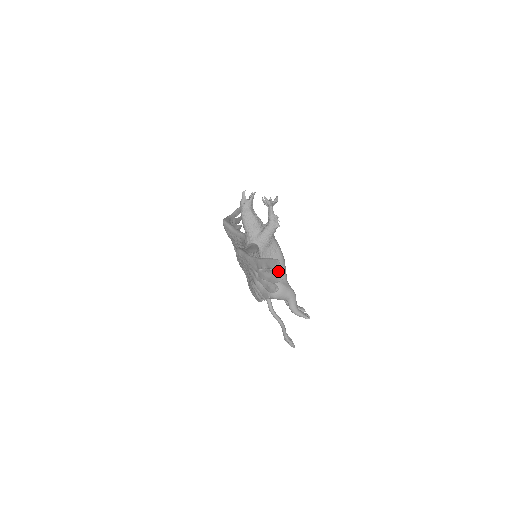
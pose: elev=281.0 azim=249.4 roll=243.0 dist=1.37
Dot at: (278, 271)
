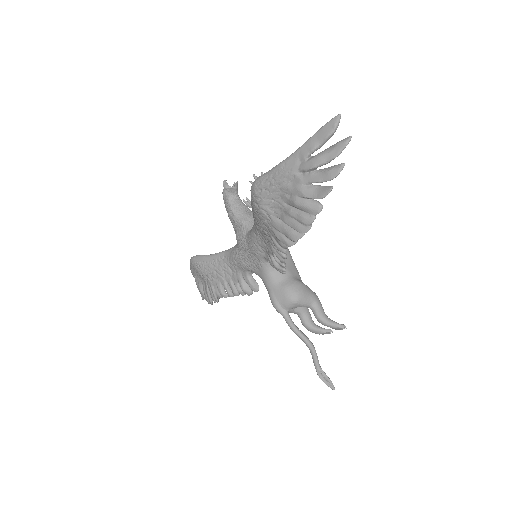
Dot at: (290, 267)
